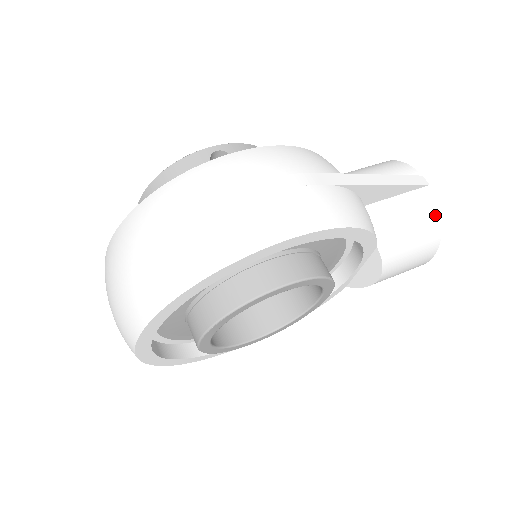
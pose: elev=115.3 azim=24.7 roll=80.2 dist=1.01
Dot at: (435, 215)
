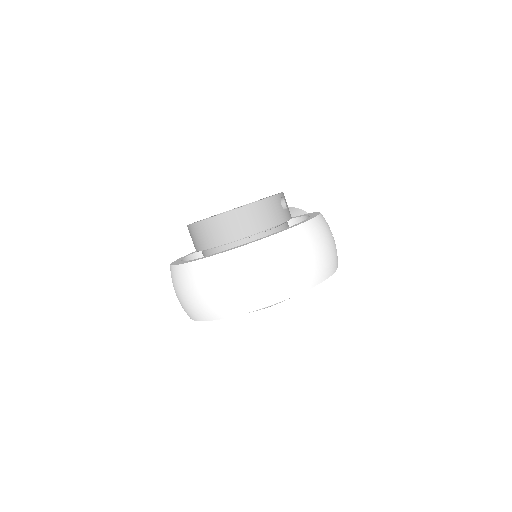
Dot at: occluded
